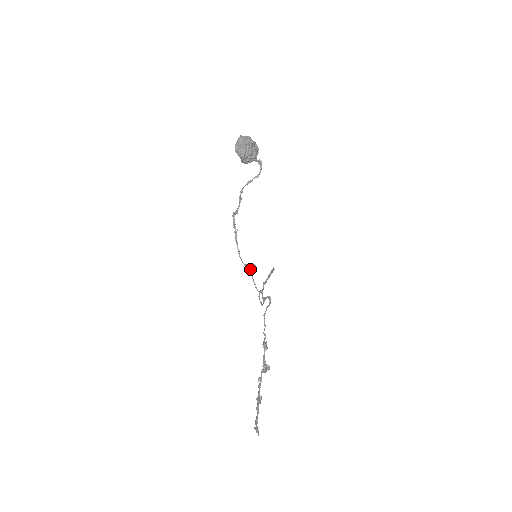
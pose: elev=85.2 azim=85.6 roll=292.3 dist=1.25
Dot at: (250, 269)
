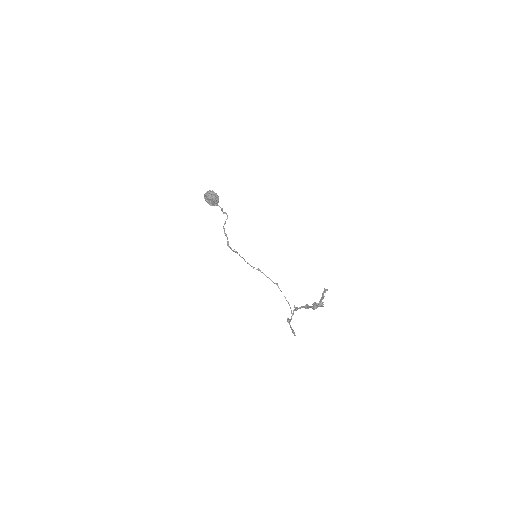
Dot at: (259, 269)
